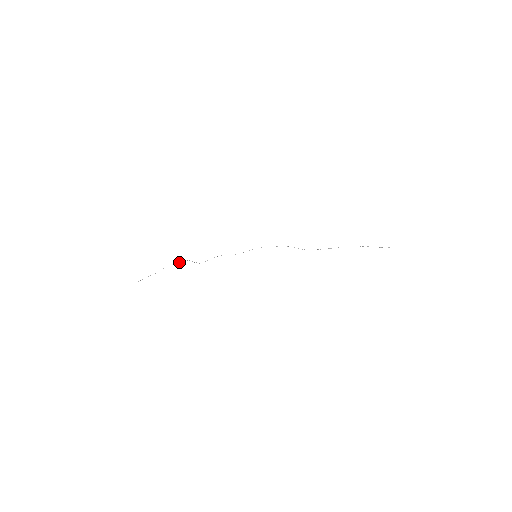
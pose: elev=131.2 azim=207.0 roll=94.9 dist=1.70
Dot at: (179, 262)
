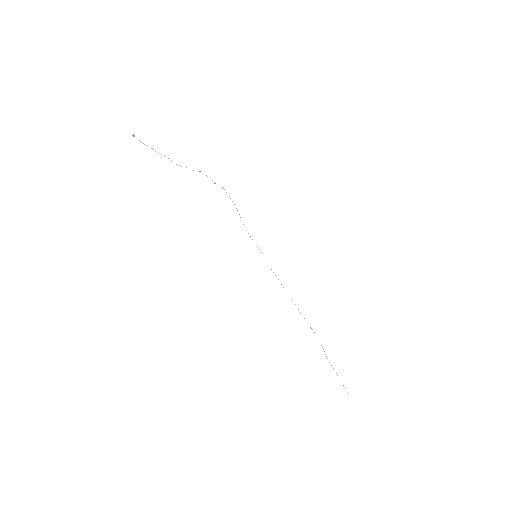
Dot at: occluded
